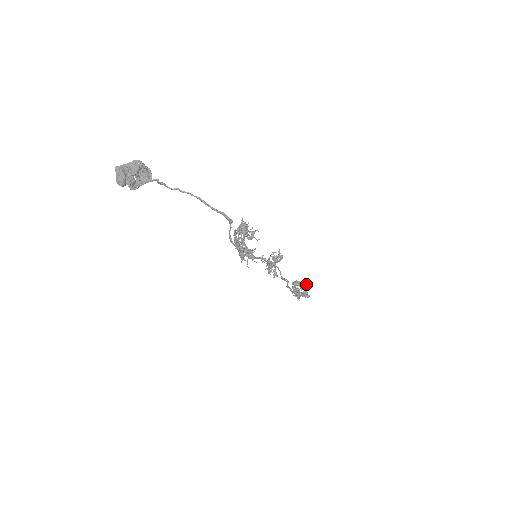
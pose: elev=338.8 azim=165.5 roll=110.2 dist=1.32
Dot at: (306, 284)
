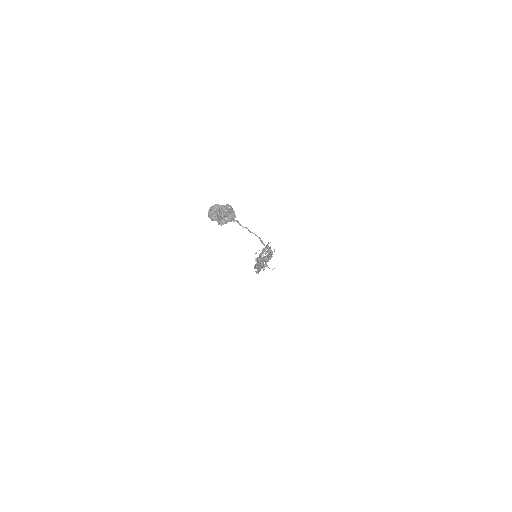
Dot at: occluded
